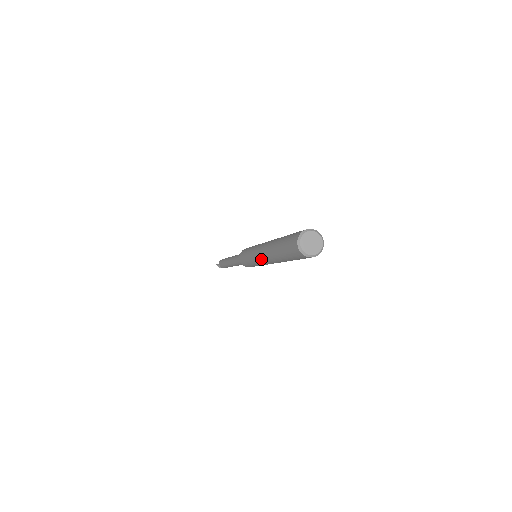
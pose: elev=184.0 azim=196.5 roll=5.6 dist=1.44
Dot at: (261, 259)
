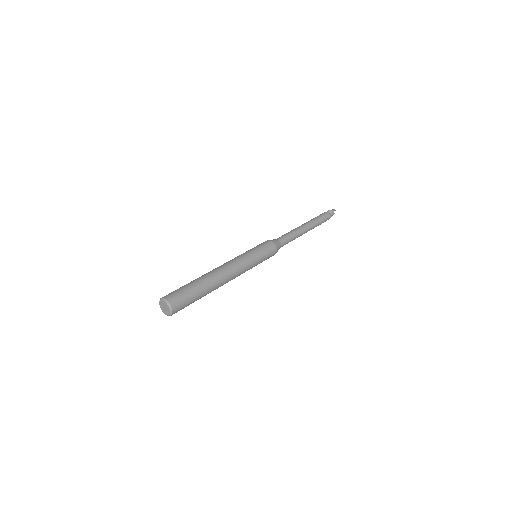
Dot at: occluded
